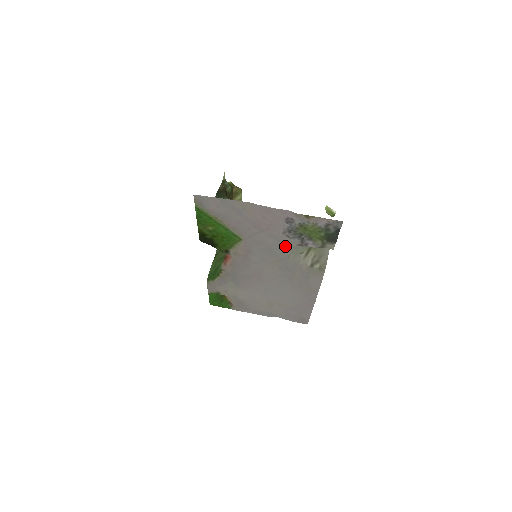
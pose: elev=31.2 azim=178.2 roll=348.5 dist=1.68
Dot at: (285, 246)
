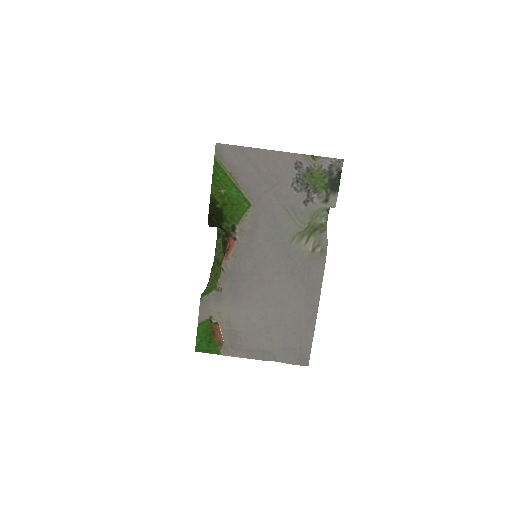
Dot at: (290, 214)
